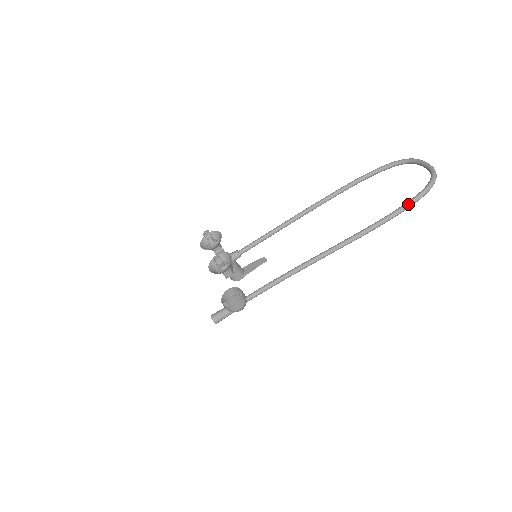
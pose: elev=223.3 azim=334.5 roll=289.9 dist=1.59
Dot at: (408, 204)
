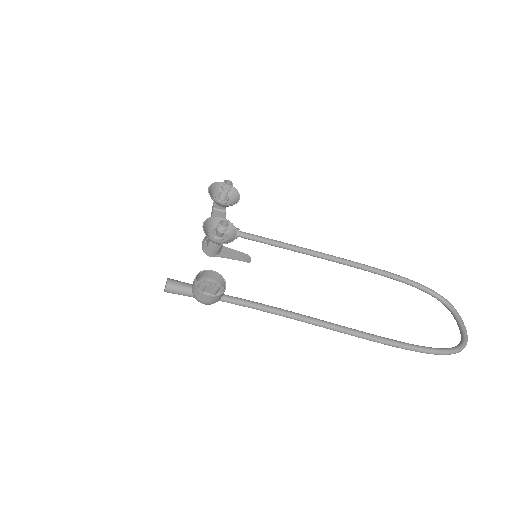
Dot at: (432, 351)
